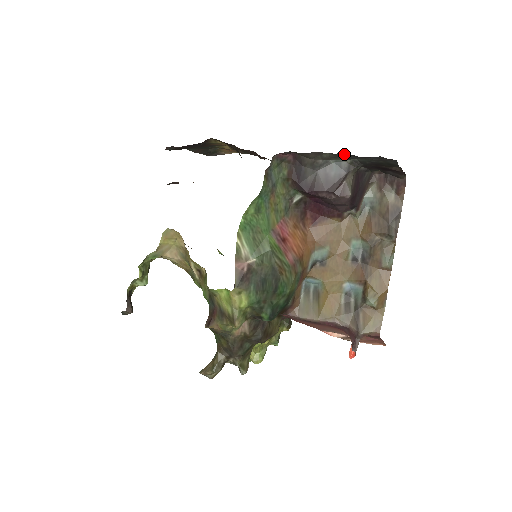
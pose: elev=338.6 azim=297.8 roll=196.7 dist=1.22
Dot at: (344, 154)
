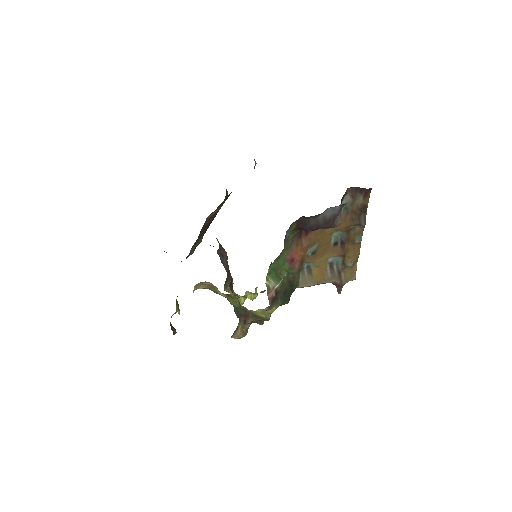
Dot at: occluded
